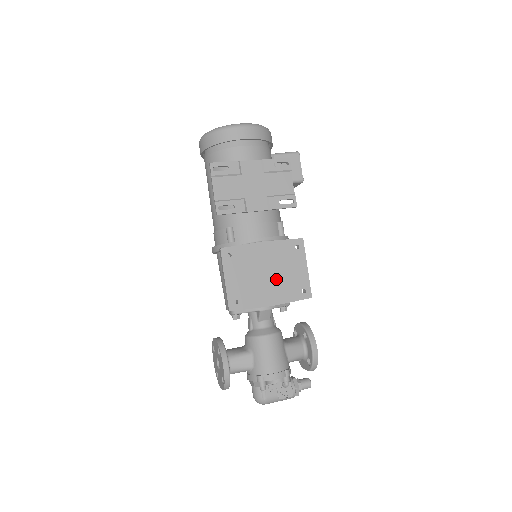
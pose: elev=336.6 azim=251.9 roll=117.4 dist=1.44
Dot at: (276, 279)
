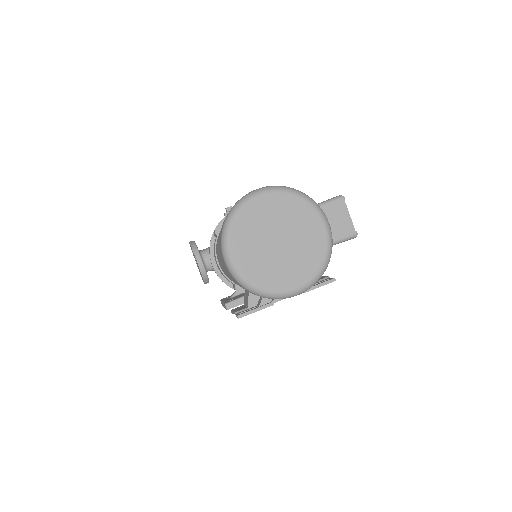
Dot at: occluded
